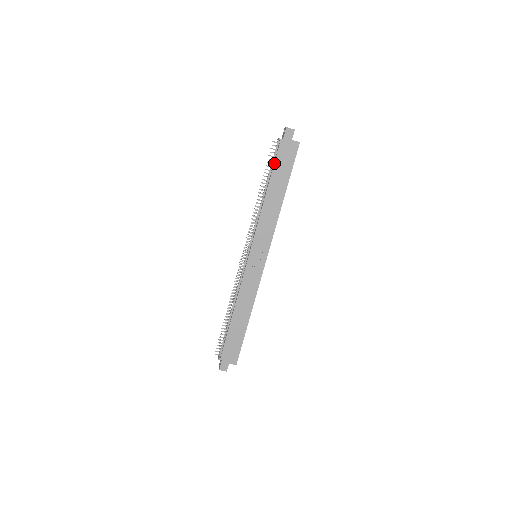
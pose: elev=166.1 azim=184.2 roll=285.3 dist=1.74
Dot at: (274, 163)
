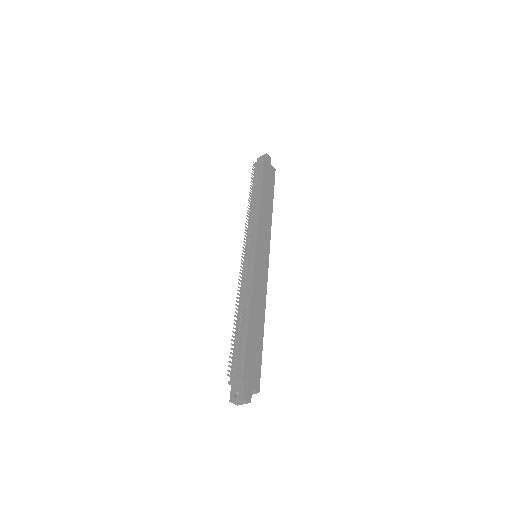
Dot at: (263, 174)
